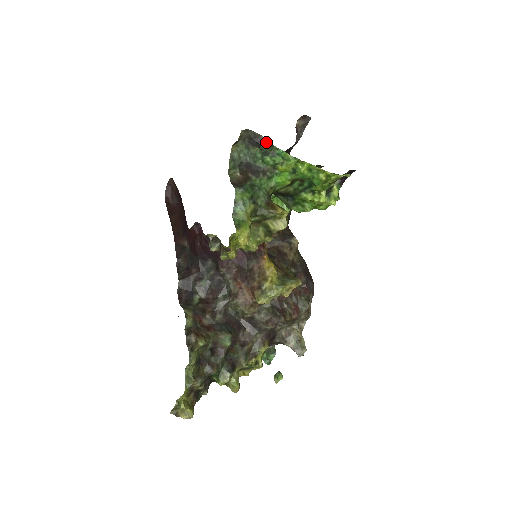
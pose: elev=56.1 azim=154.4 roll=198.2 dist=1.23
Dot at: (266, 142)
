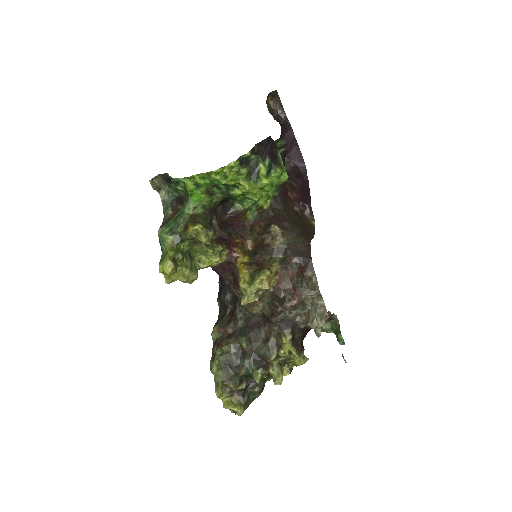
Dot at: (170, 177)
